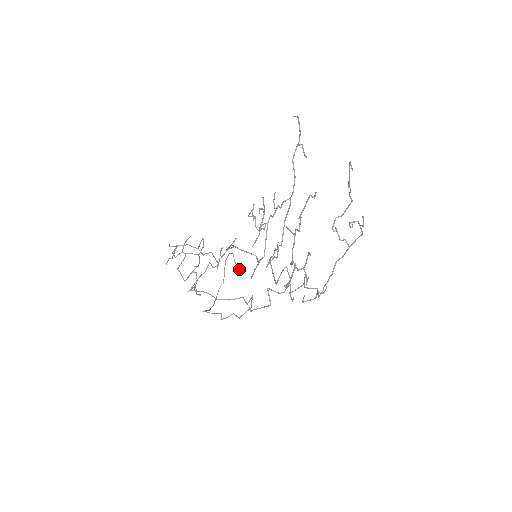
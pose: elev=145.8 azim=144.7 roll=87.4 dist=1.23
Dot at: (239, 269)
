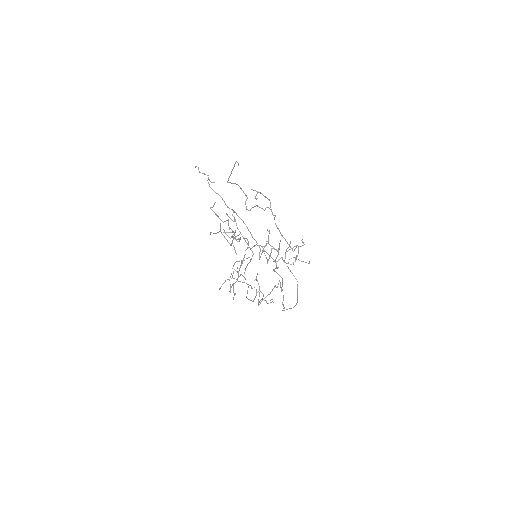
Dot at: occluded
